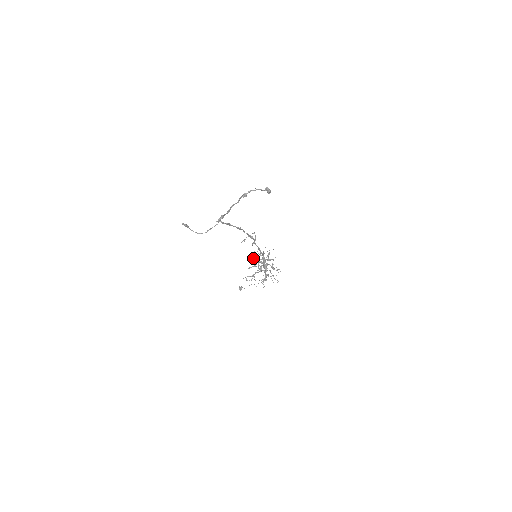
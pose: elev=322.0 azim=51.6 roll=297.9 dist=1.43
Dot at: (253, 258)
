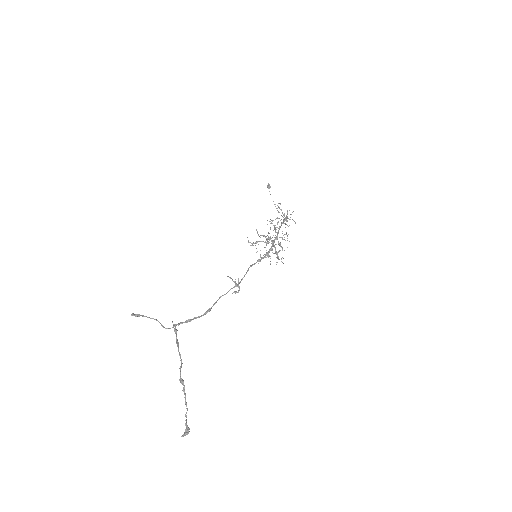
Dot at: (278, 206)
